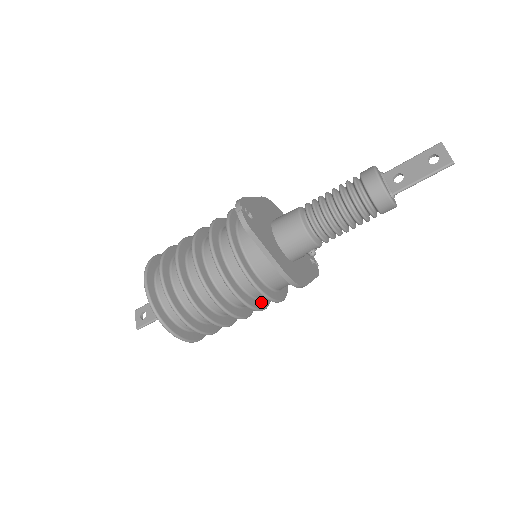
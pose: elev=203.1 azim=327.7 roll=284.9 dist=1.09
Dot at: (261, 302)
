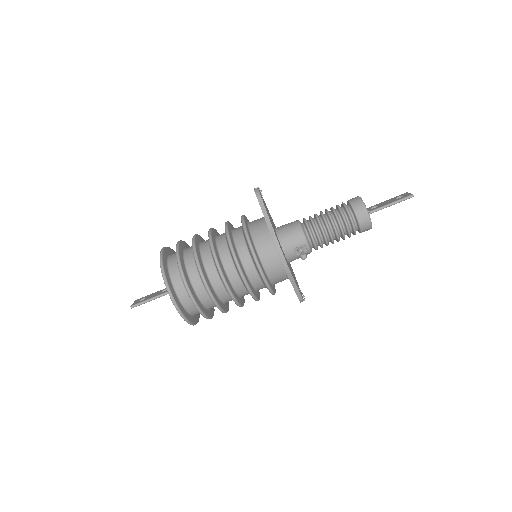
Dot at: (248, 281)
